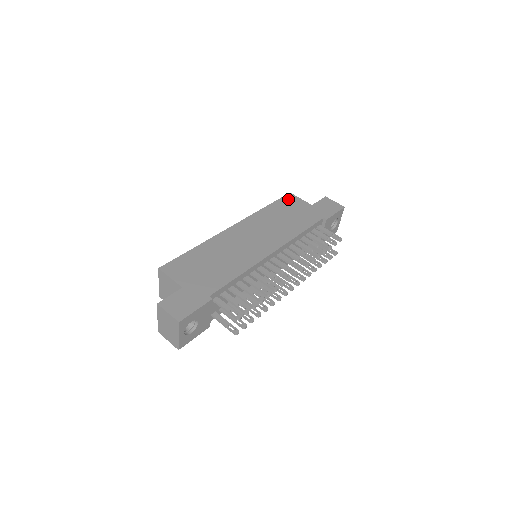
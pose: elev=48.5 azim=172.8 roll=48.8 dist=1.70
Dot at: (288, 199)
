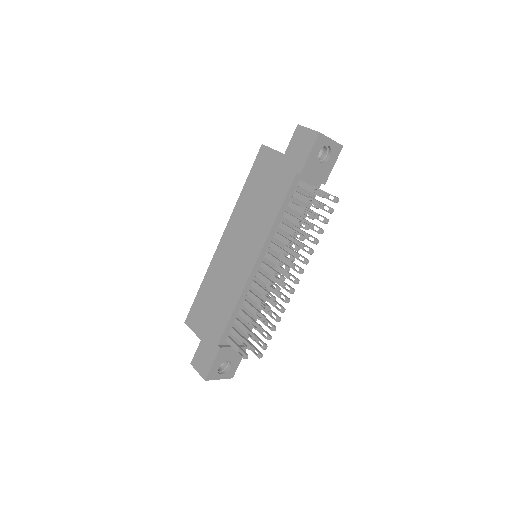
Dot at: (261, 159)
